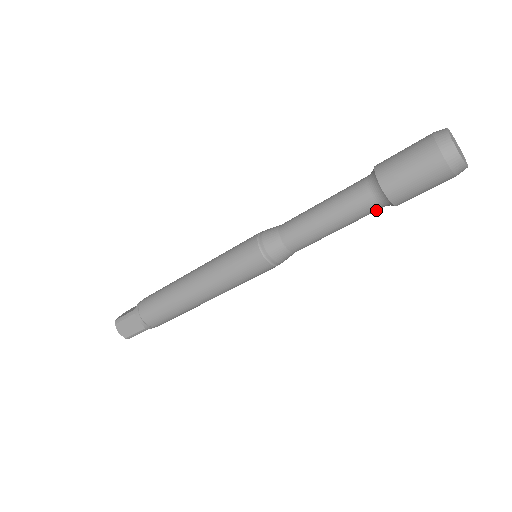
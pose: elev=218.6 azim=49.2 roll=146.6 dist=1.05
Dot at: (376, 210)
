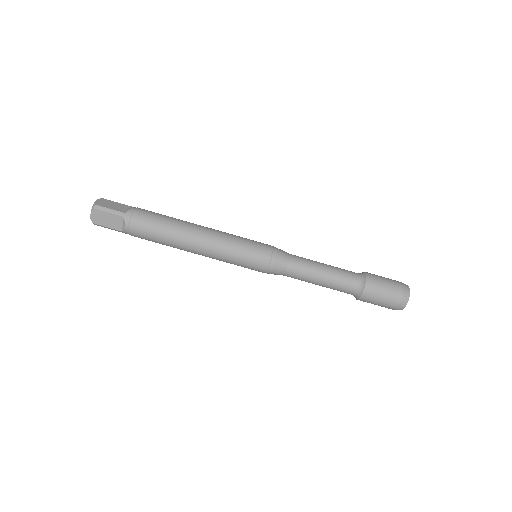
Dot at: (351, 285)
